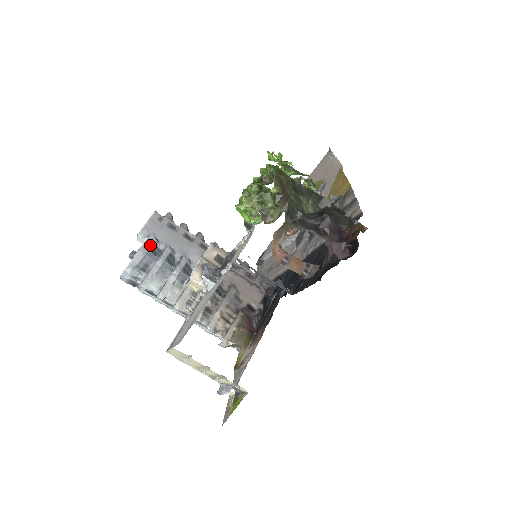
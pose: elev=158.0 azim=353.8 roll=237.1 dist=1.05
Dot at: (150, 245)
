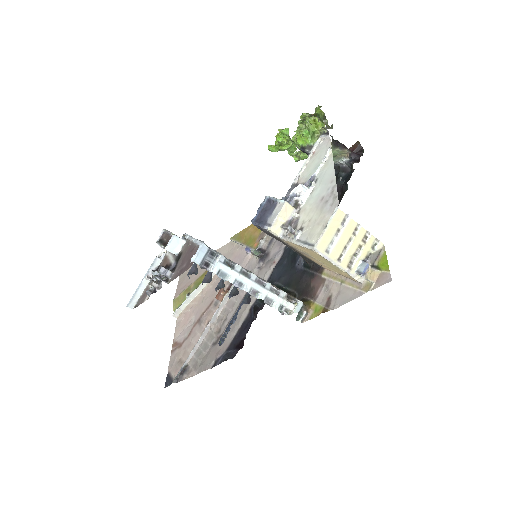
Dot at: occluded
